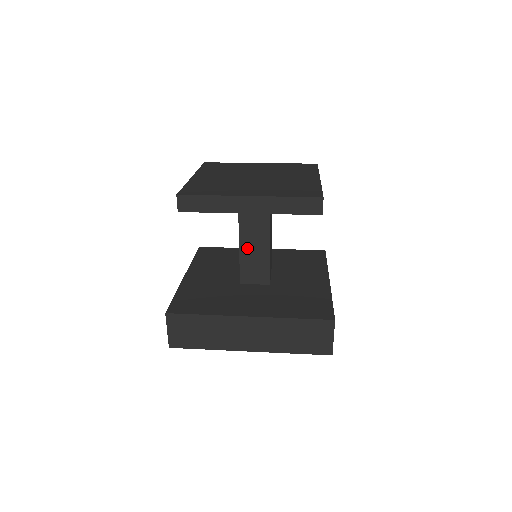
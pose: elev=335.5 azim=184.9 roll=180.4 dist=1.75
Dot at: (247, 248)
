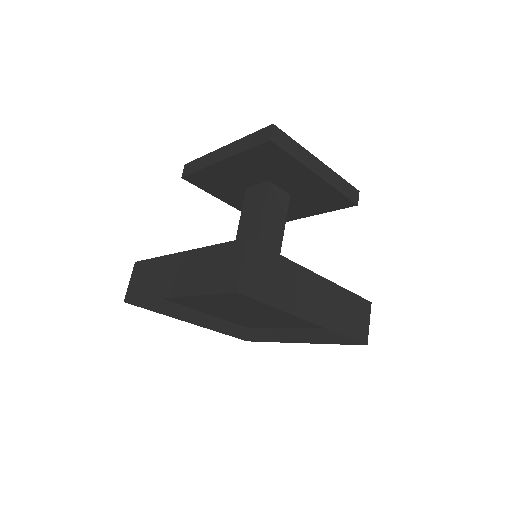
Dot at: (242, 236)
